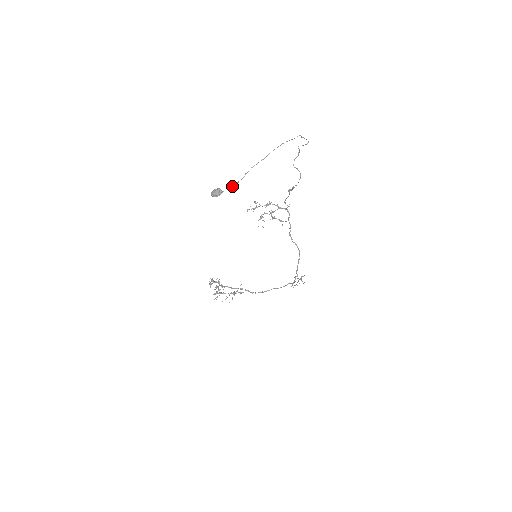
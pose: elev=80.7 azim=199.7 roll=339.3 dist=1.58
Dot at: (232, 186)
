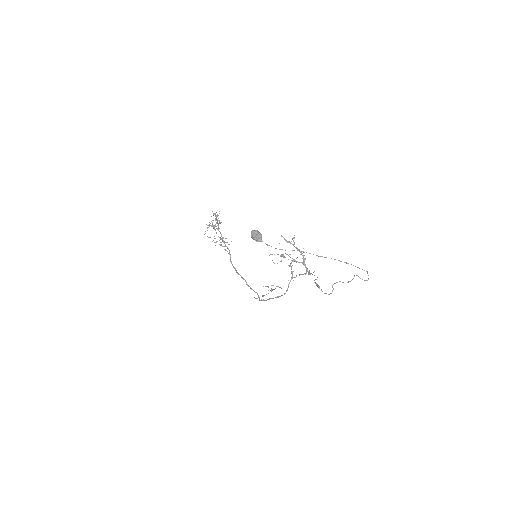
Dot at: occluded
